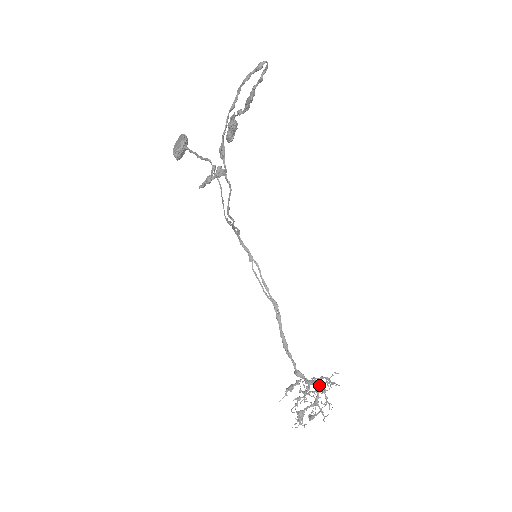
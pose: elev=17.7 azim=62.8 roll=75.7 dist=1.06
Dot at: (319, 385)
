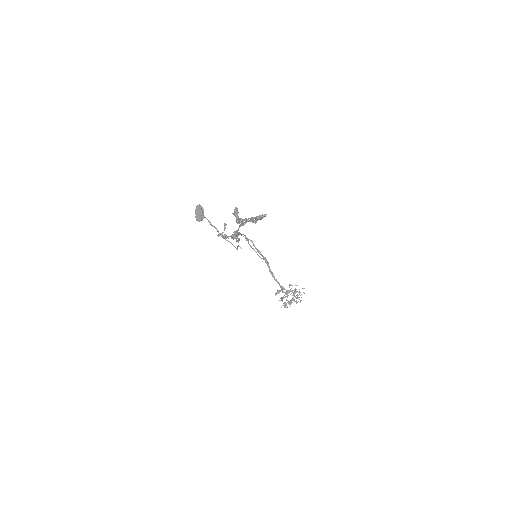
Dot at: occluded
